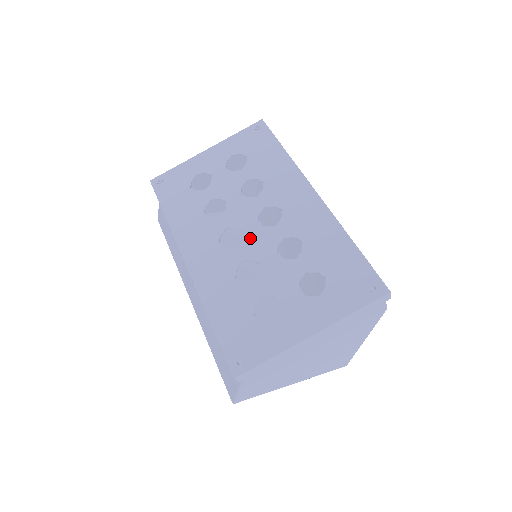
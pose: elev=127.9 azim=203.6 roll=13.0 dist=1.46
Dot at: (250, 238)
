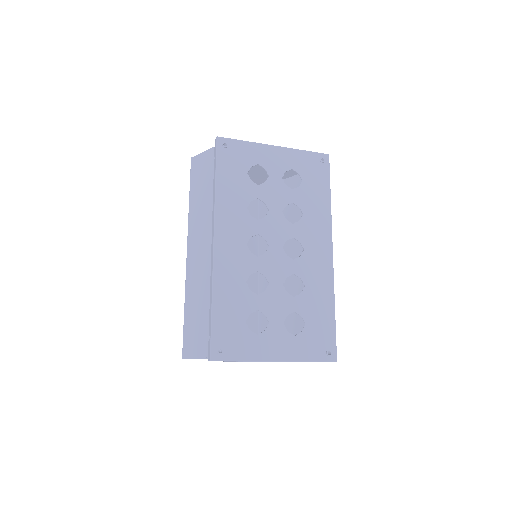
Dot at: (271, 256)
